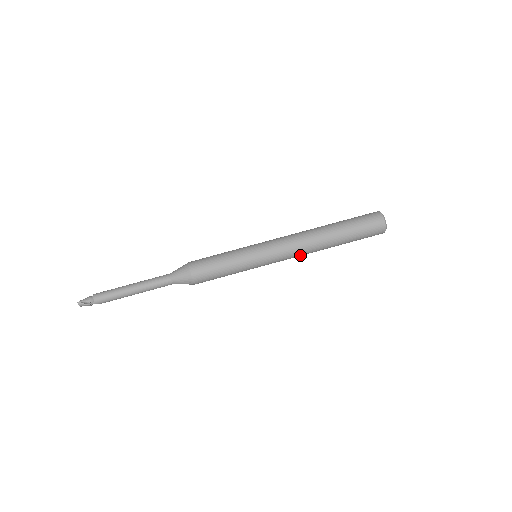
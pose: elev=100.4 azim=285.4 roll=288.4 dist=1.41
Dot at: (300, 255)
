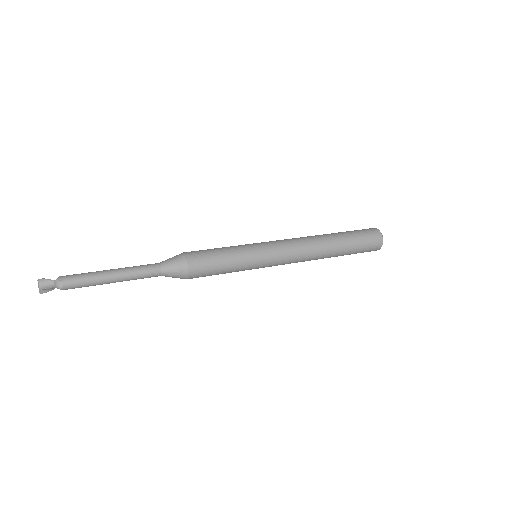
Dot at: (303, 250)
